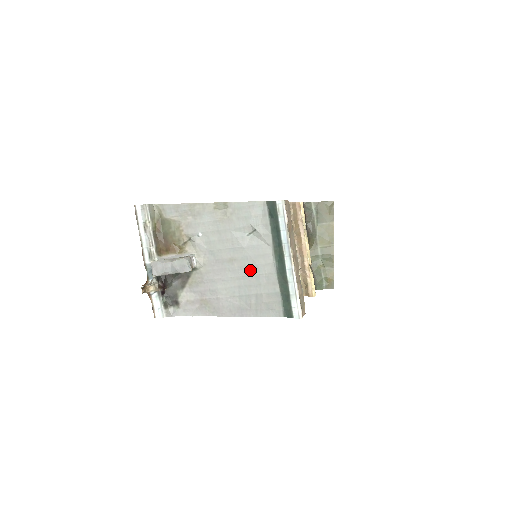
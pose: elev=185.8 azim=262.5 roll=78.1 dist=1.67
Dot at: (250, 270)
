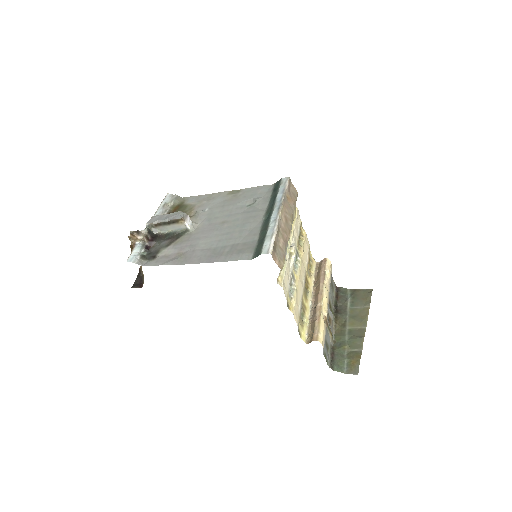
Dot at: (237, 227)
